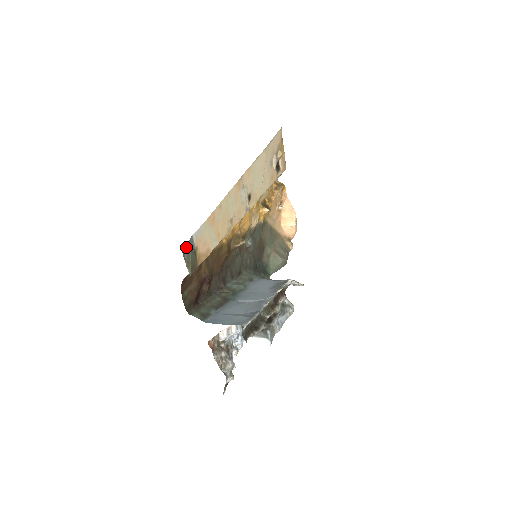
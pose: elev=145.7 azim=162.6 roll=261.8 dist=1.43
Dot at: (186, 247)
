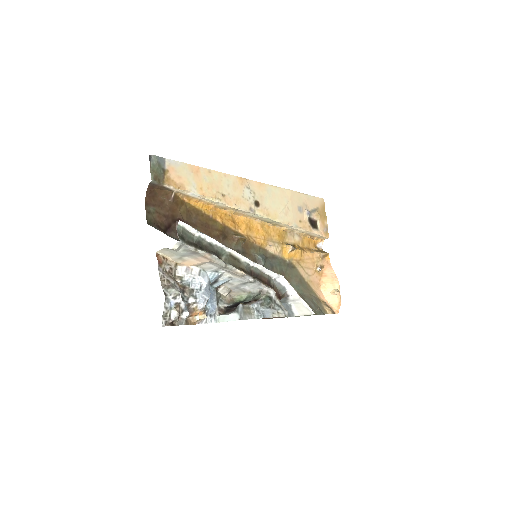
Dot at: (154, 158)
